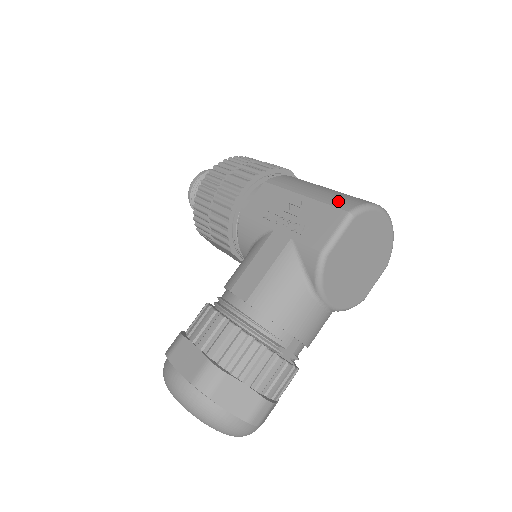
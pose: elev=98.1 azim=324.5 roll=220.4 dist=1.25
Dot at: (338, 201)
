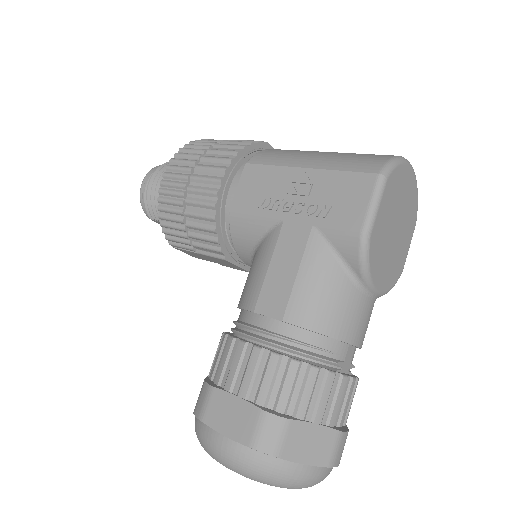
Dot at: (357, 164)
